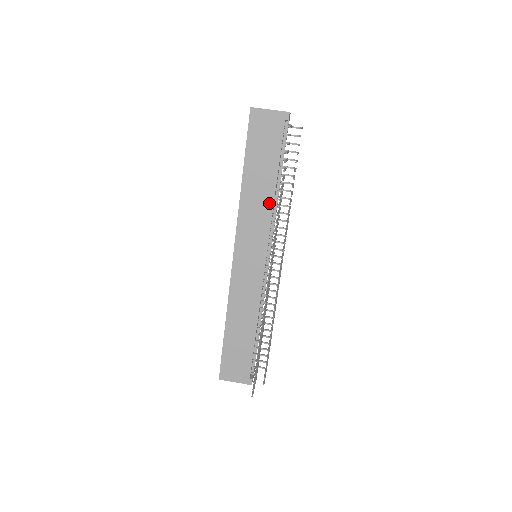
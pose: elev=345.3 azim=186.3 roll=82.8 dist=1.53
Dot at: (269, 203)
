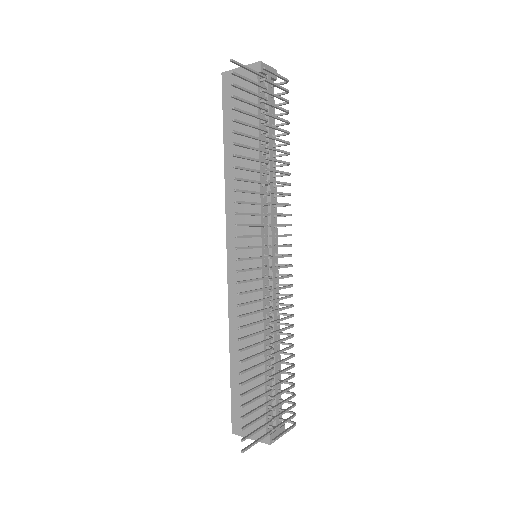
Dot at: occluded
